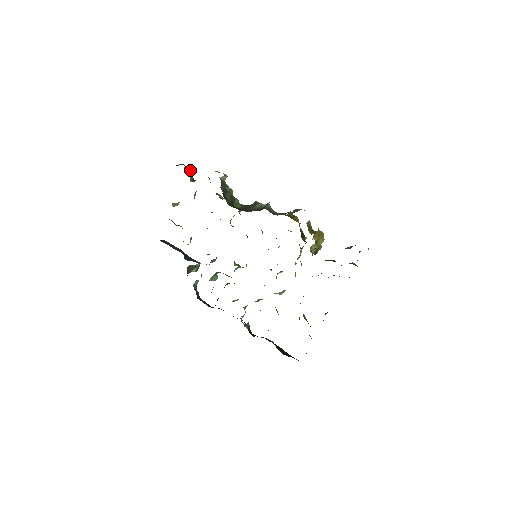
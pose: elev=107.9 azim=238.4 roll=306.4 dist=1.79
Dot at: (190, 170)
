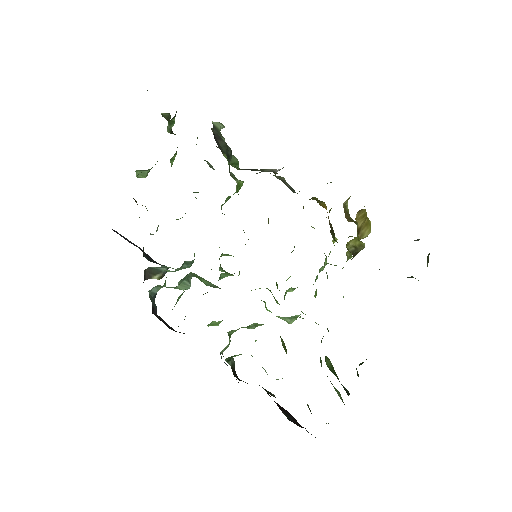
Dot at: occluded
